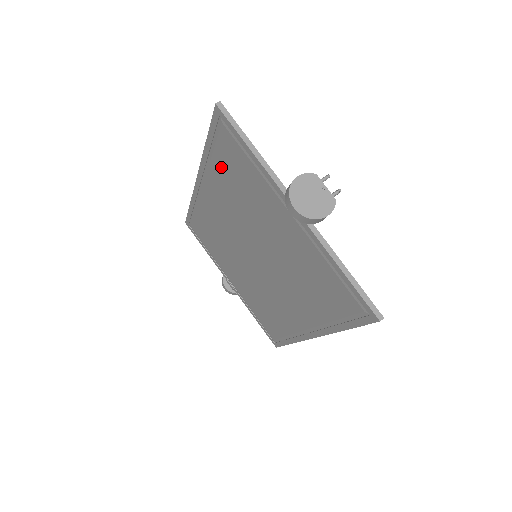
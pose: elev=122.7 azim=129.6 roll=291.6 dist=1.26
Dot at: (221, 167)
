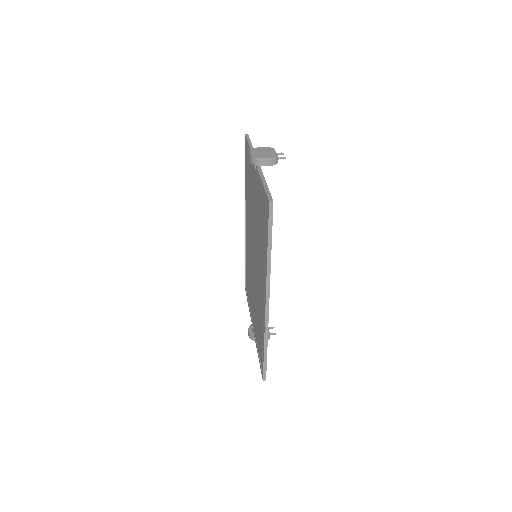
Dot at: (247, 184)
